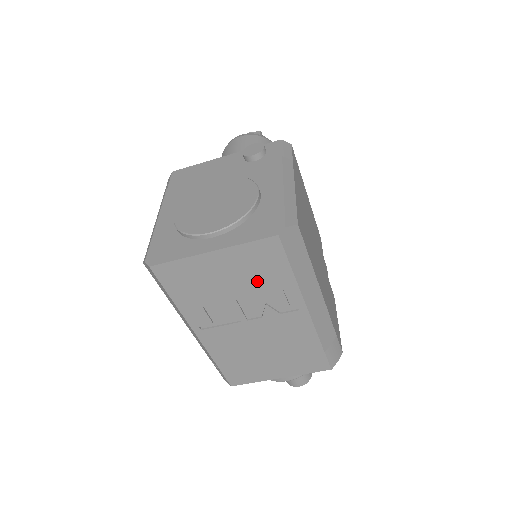
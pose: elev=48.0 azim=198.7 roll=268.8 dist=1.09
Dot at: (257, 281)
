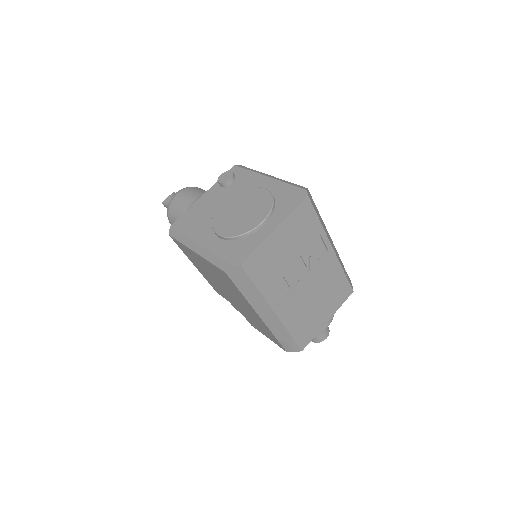
Dot at: (303, 239)
